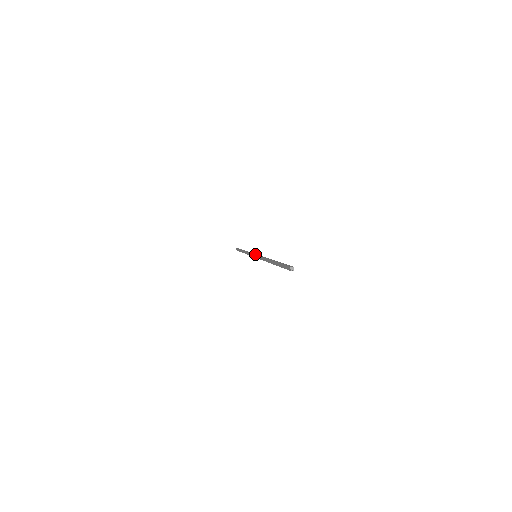
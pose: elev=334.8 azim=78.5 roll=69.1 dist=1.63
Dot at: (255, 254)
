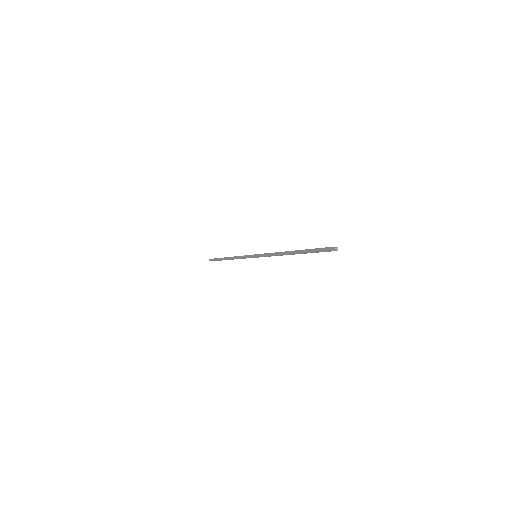
Dot at: (254, 254)
